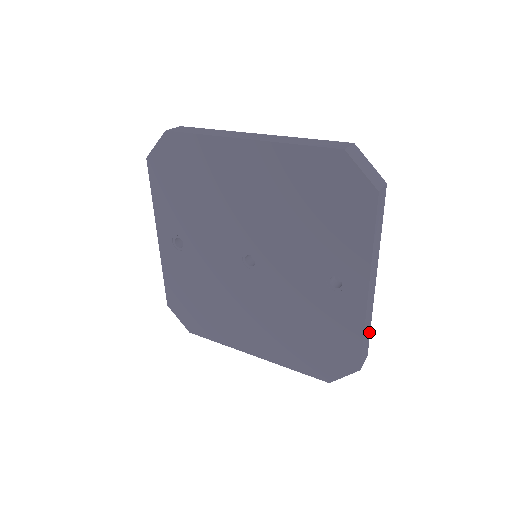
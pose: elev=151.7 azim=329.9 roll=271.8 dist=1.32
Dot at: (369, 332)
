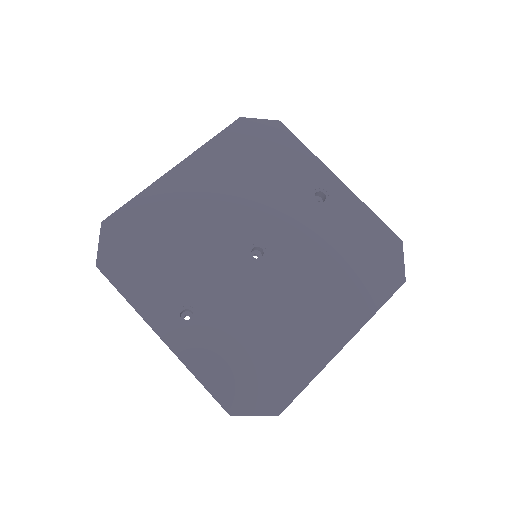
Dot at: occluded
